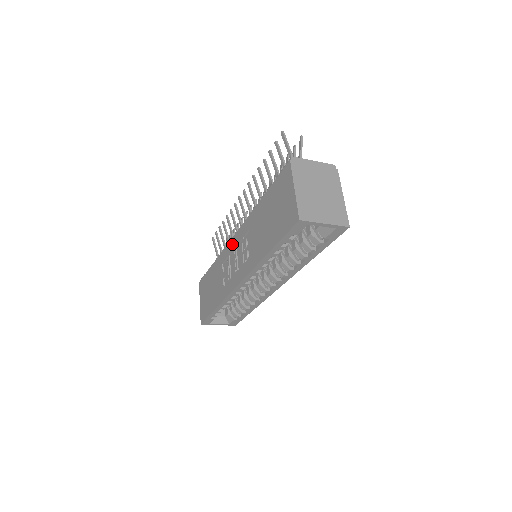
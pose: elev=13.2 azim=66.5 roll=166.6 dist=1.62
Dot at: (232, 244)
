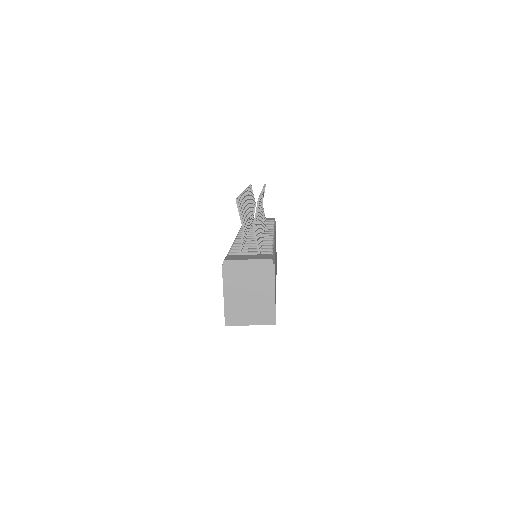
Dot at: occluded
